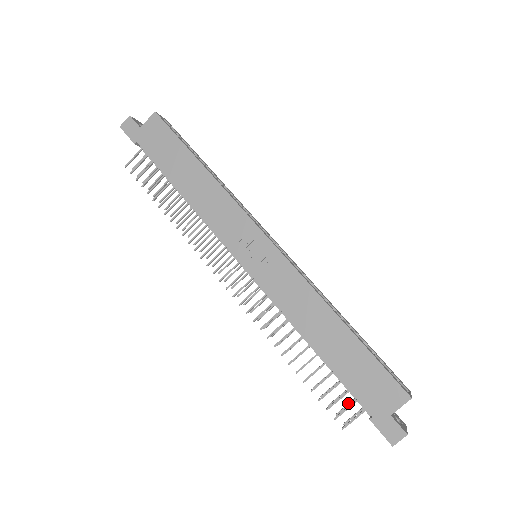
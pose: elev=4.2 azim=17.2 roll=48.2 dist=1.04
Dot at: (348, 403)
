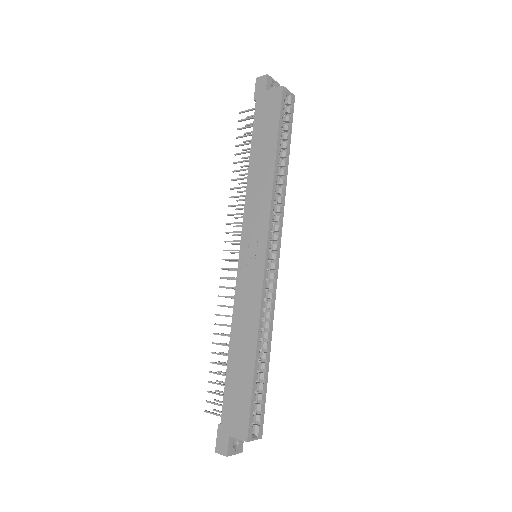
Dot at: occluded
